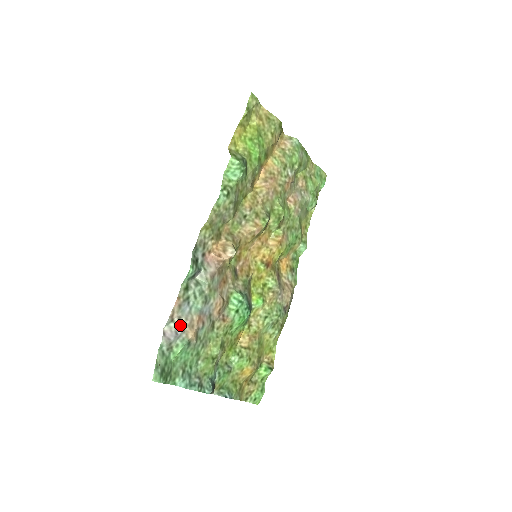
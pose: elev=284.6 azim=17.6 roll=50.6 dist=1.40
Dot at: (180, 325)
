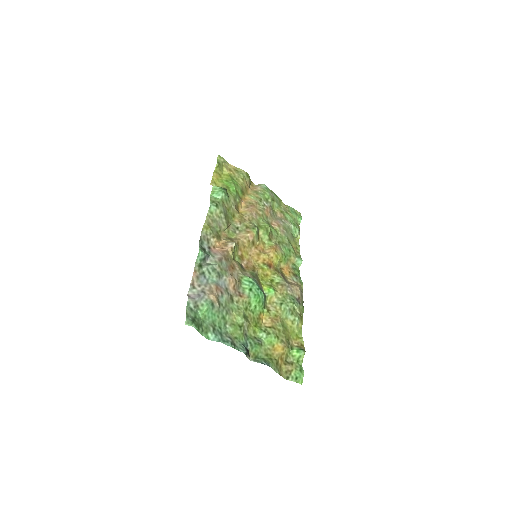
Dot at: (201, 290)
